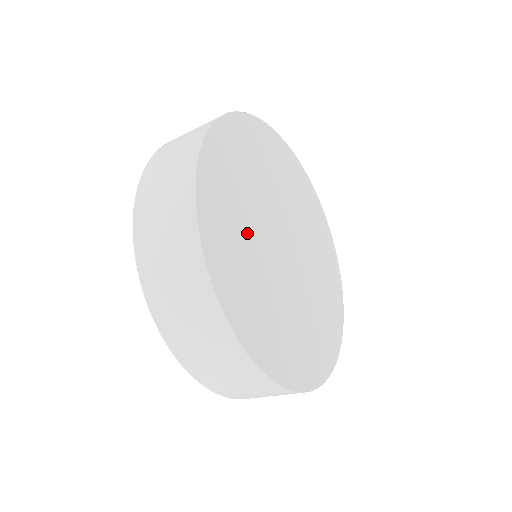
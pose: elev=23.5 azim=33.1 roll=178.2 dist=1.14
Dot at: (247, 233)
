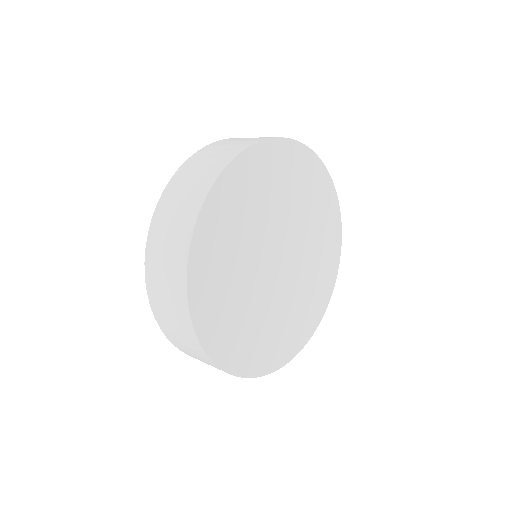
Dot at: (267, 204)
